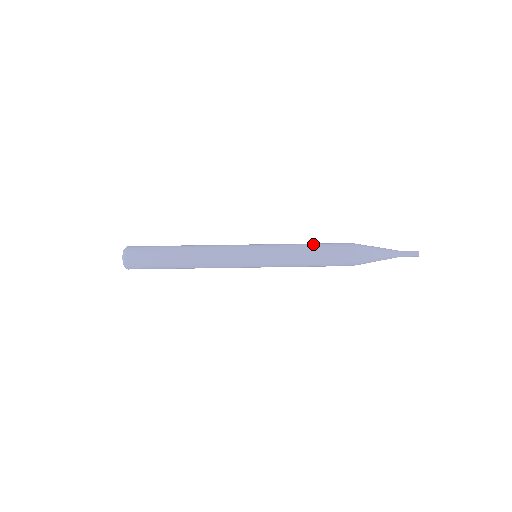
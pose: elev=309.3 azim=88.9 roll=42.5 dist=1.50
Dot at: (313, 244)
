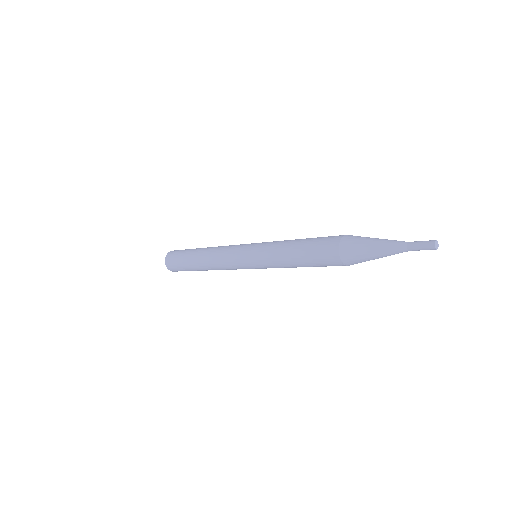
Dot at: (306, 238)
